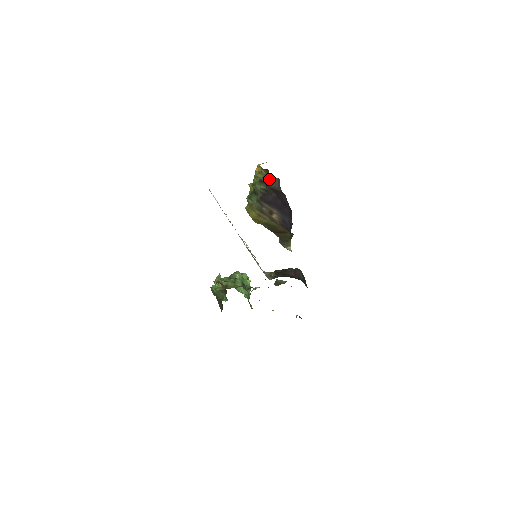
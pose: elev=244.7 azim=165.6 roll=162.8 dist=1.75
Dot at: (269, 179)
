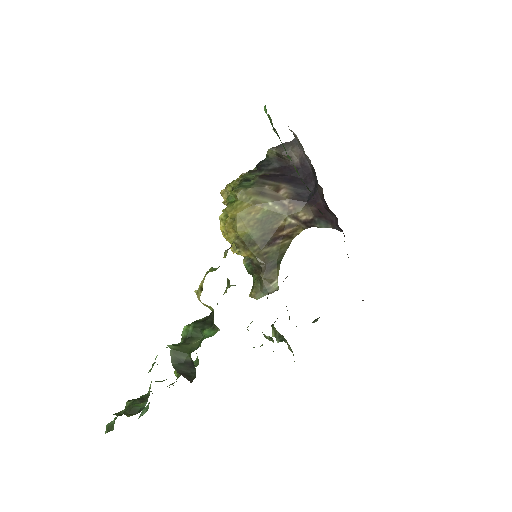
Dot at: (276, 147)
